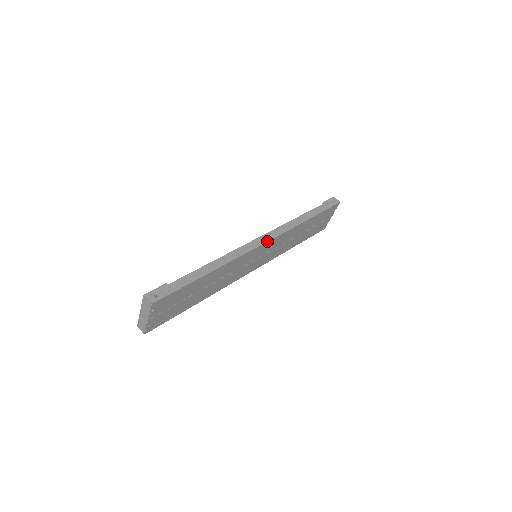
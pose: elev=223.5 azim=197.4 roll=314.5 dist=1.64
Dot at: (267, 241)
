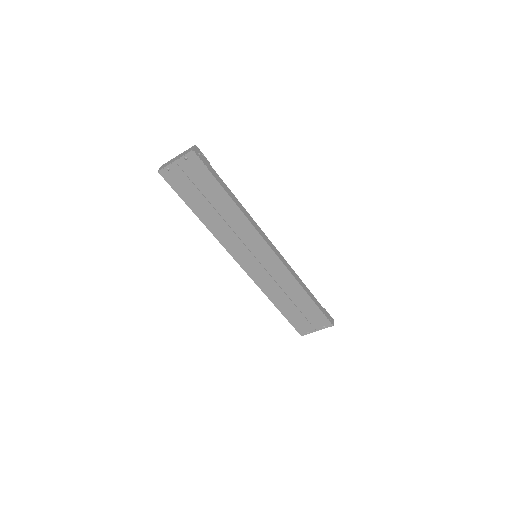
Dot at: (275, 252)
